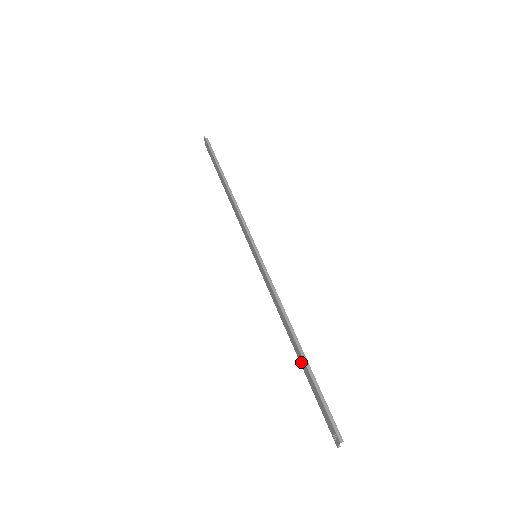
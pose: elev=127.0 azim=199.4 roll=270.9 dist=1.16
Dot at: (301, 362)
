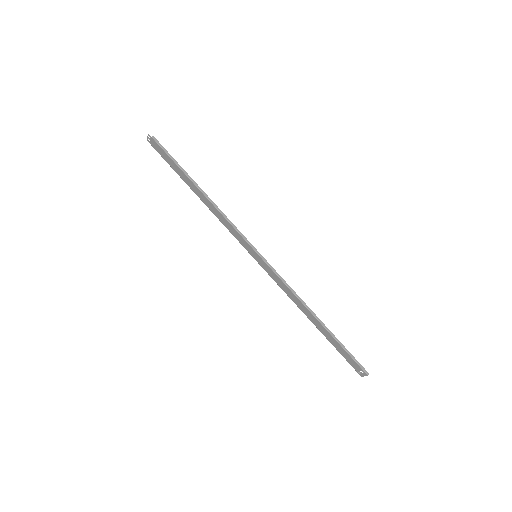
Dot at: (322, 331)
